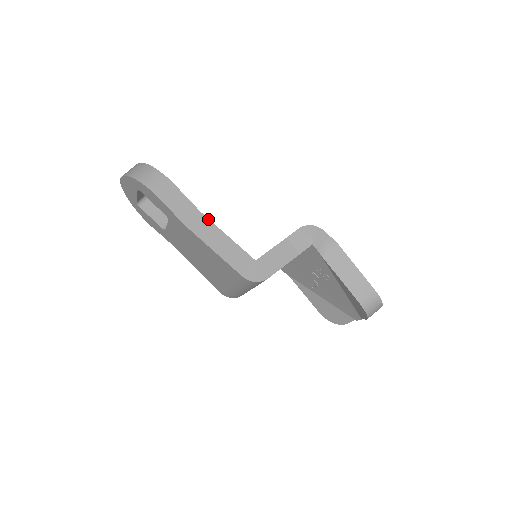
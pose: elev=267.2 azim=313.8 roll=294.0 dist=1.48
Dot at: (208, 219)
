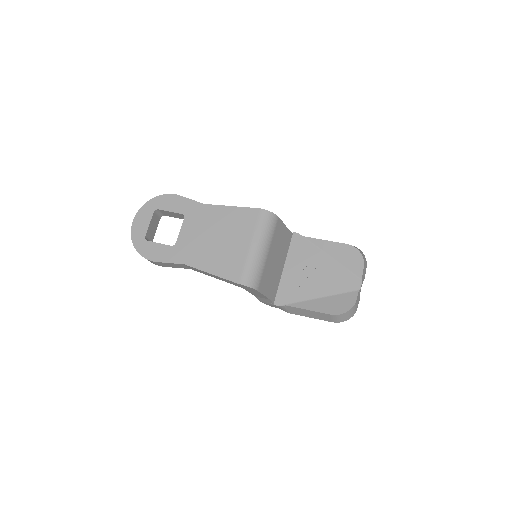
Dot at: occluded
